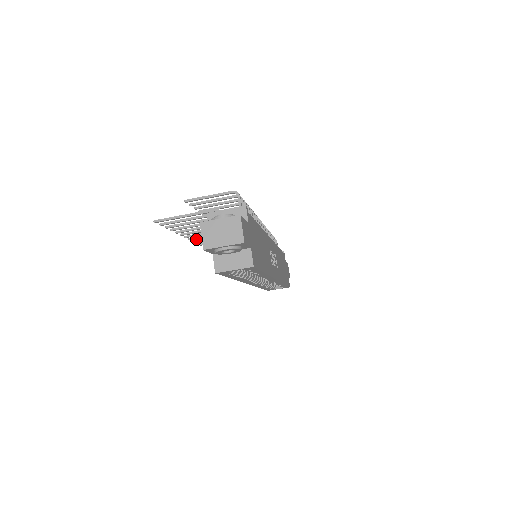
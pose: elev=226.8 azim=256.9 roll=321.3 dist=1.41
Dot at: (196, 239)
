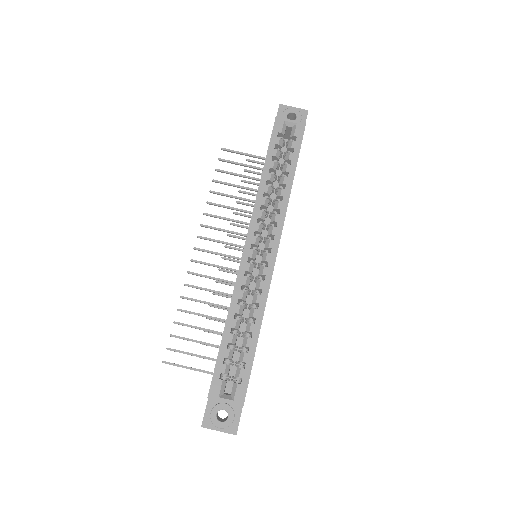
Dot at: (202, 237)
